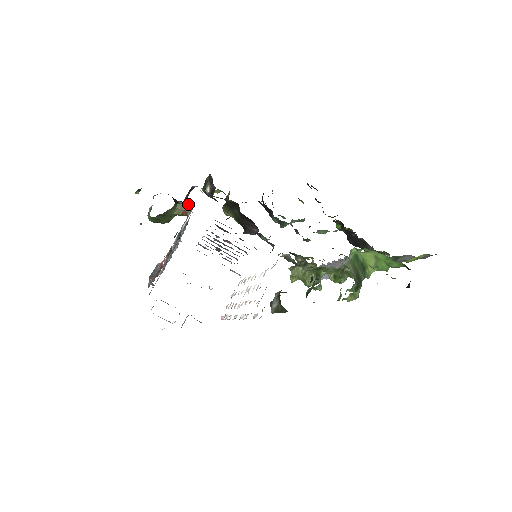
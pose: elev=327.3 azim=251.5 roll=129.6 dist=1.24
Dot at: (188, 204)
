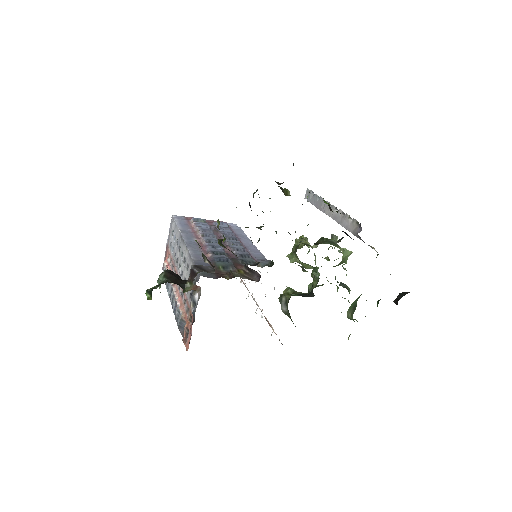
Dot at: (195, 286)
